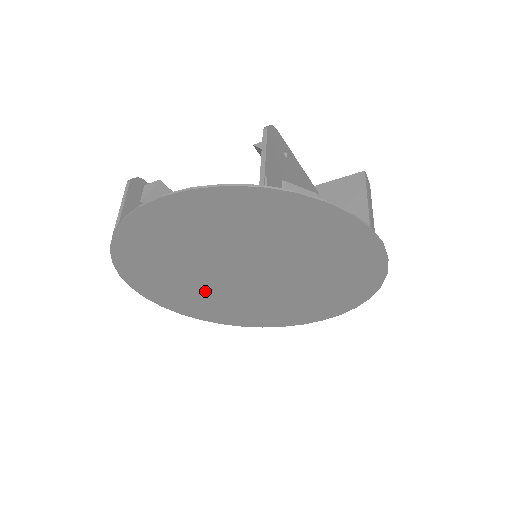
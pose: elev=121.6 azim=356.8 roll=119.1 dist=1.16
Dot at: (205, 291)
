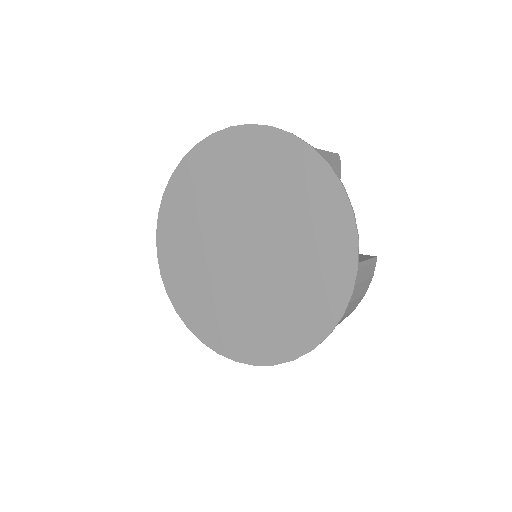
Dot at: (200, 252)
